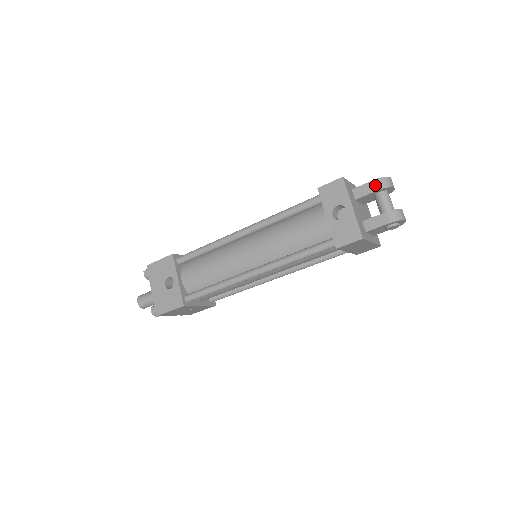
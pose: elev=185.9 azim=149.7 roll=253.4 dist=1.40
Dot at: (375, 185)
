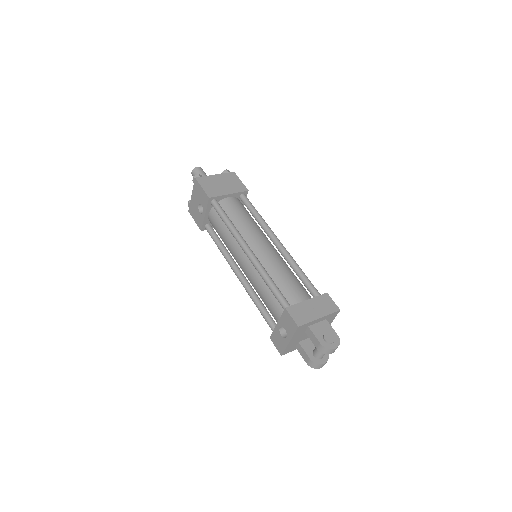
Dot at: (318, 345)
